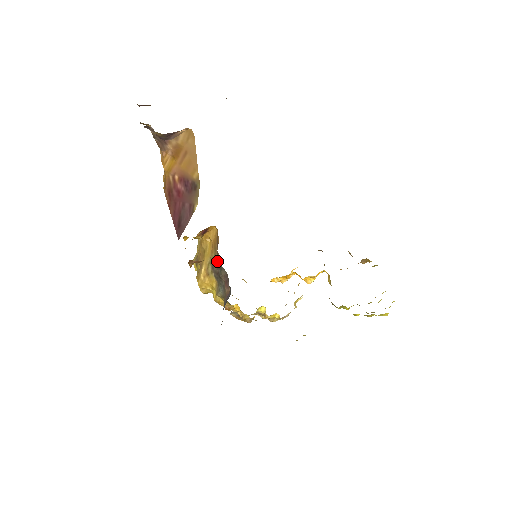
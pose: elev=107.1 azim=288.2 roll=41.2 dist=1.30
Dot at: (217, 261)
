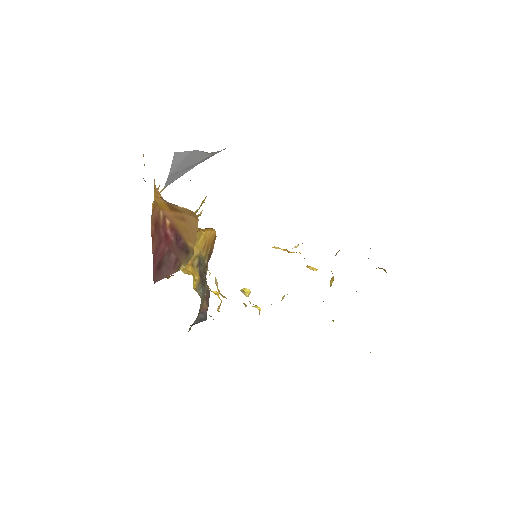
Dot at: (205, 266)
